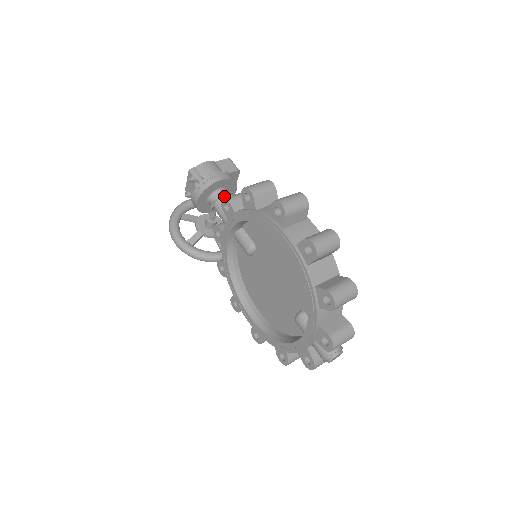
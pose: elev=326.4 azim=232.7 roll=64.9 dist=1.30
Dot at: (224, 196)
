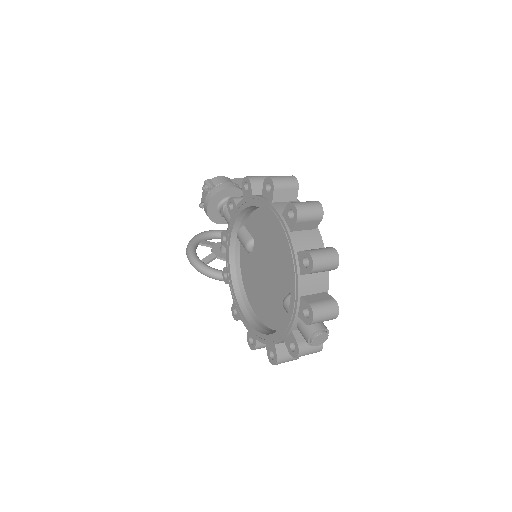
Dot at: occluded
